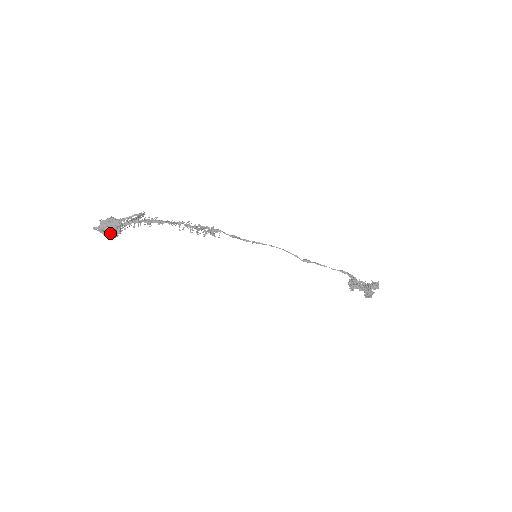
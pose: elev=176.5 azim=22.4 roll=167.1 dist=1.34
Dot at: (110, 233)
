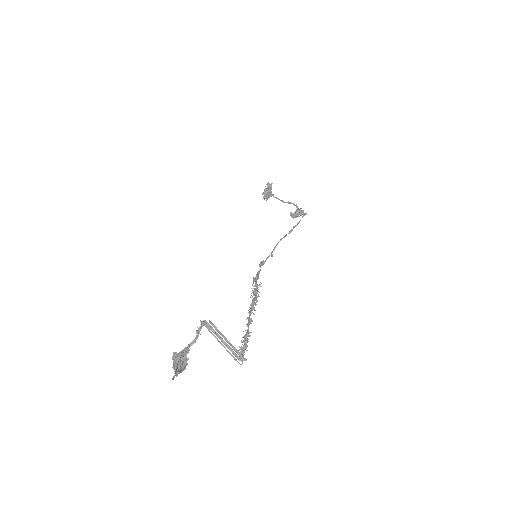
Dot at: (180, 365)
